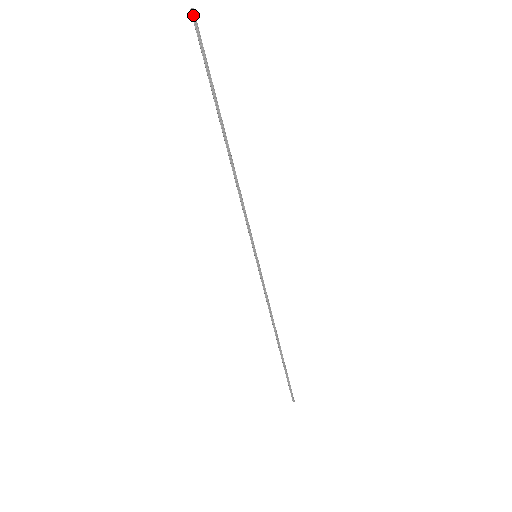
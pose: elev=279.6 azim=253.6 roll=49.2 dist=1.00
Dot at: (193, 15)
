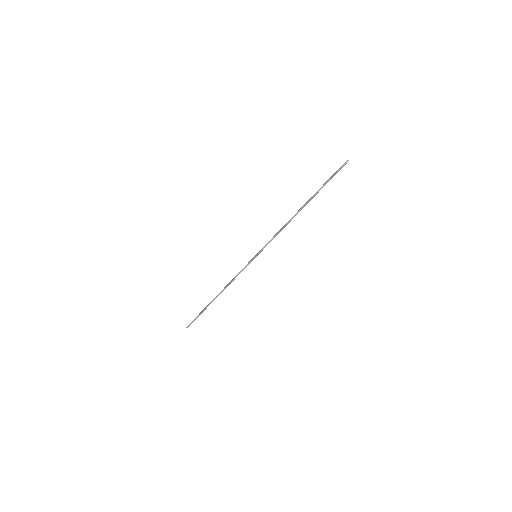
Dot at: (346, 162)
